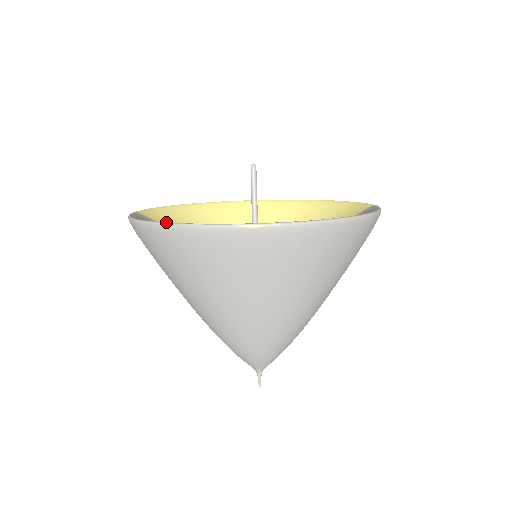
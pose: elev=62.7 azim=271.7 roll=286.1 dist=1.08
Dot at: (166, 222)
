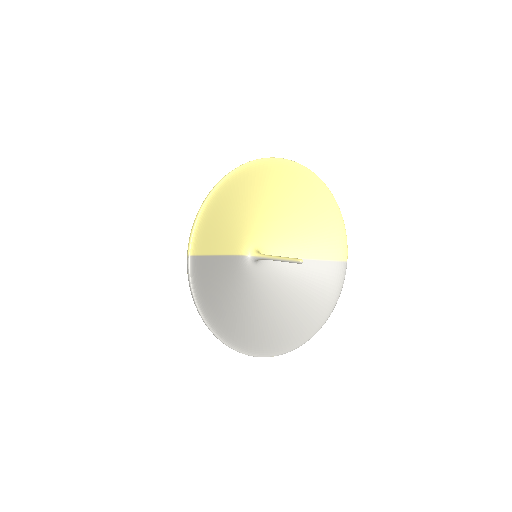
Dot at: (226, 344)
